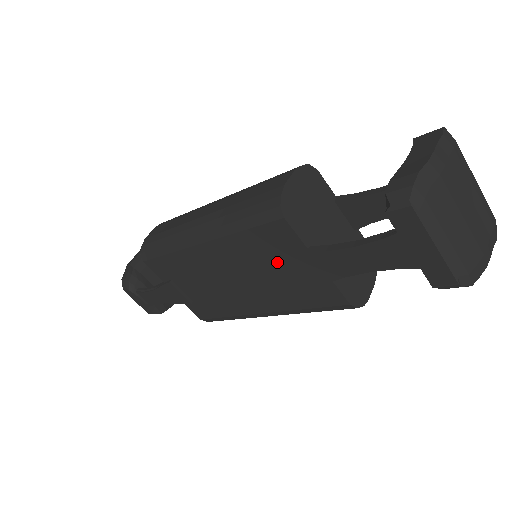
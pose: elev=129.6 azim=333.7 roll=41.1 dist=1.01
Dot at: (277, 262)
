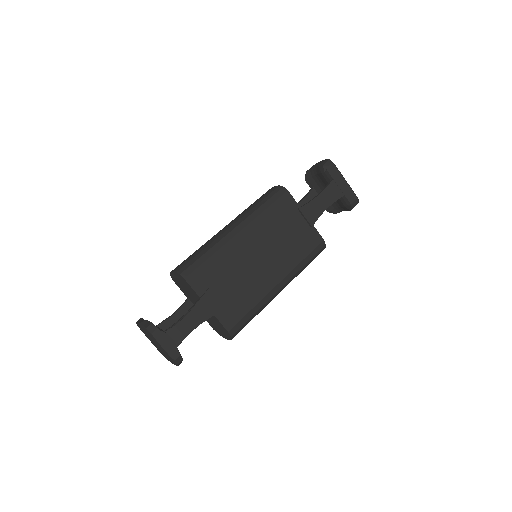
Dot at: (286, 225)
